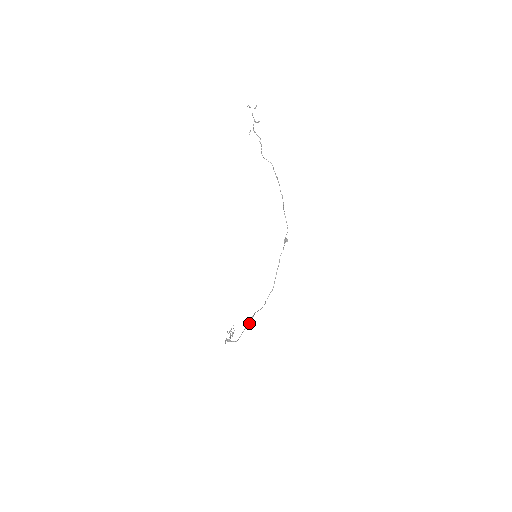
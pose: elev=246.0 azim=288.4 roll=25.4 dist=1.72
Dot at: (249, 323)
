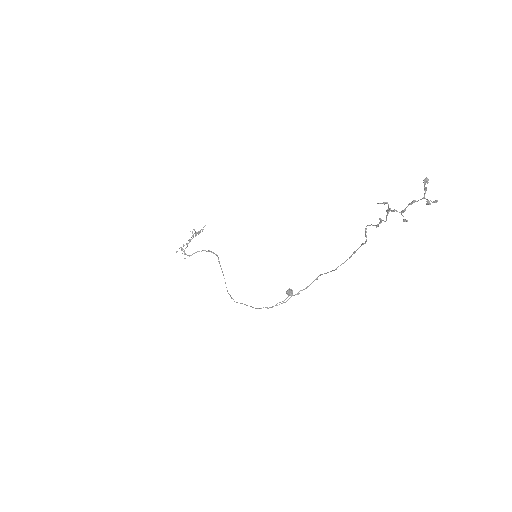
Dot at: occluded
